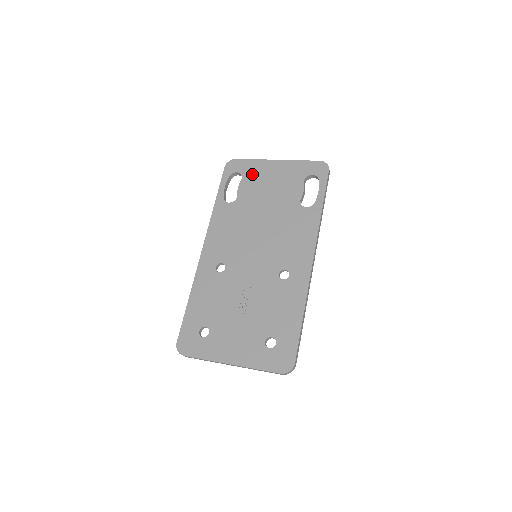
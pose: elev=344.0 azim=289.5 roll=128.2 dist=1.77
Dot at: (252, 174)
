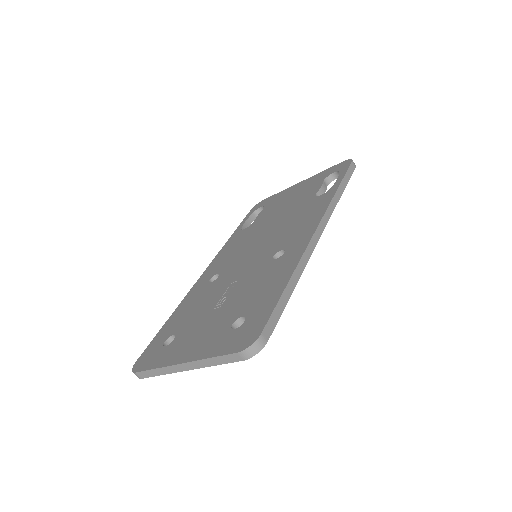
Dot at: (274, 201)
